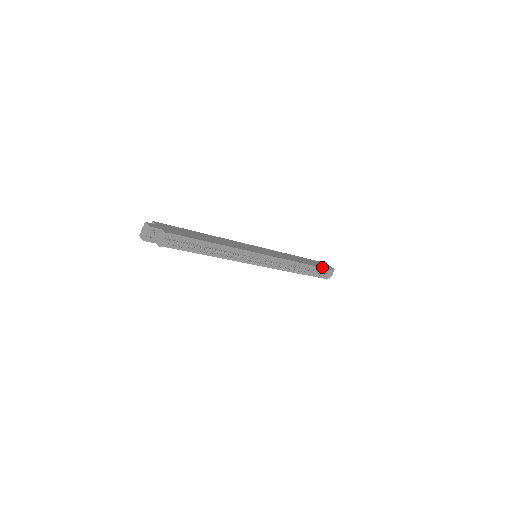
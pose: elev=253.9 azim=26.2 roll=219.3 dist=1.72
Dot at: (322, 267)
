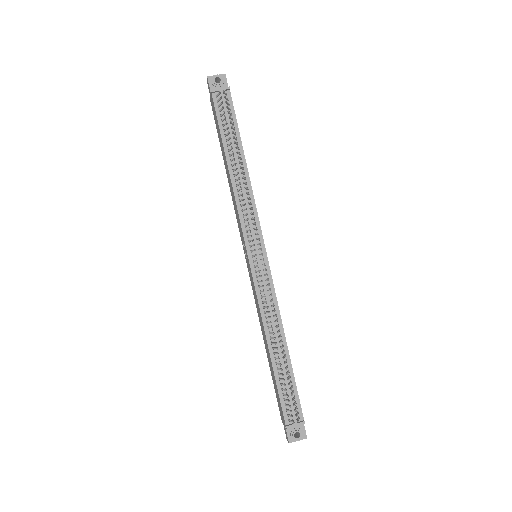
Dot at: occluded
